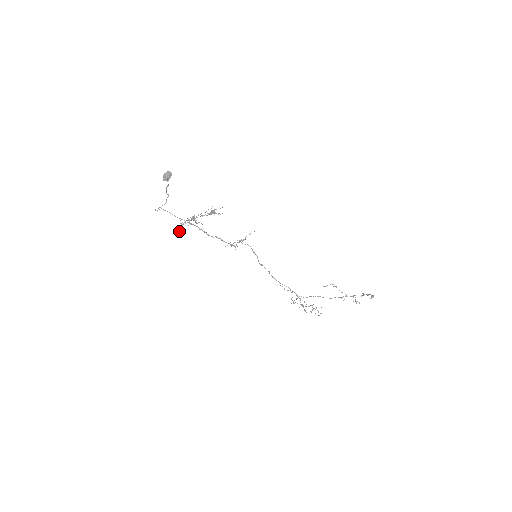
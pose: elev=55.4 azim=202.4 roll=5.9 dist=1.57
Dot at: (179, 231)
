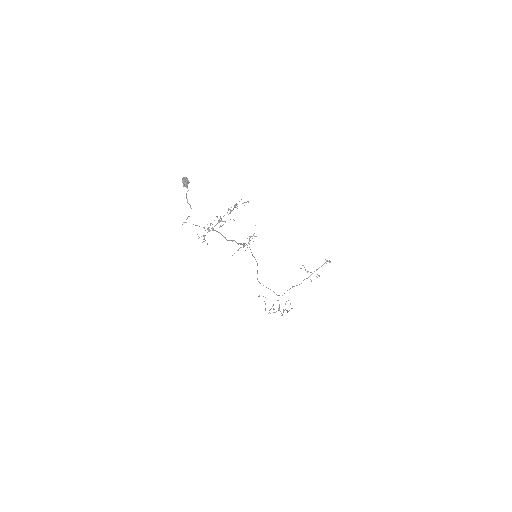
Dot at: occluded
